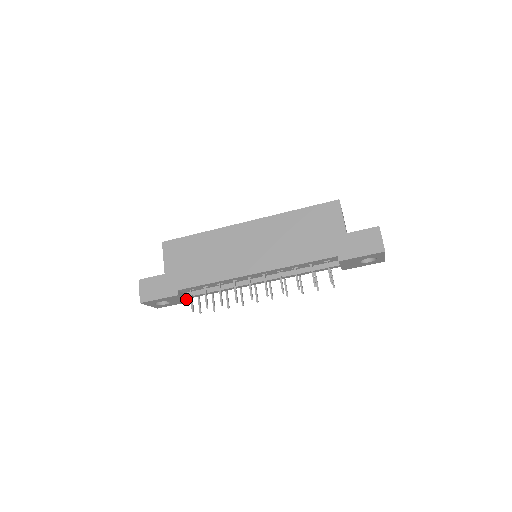
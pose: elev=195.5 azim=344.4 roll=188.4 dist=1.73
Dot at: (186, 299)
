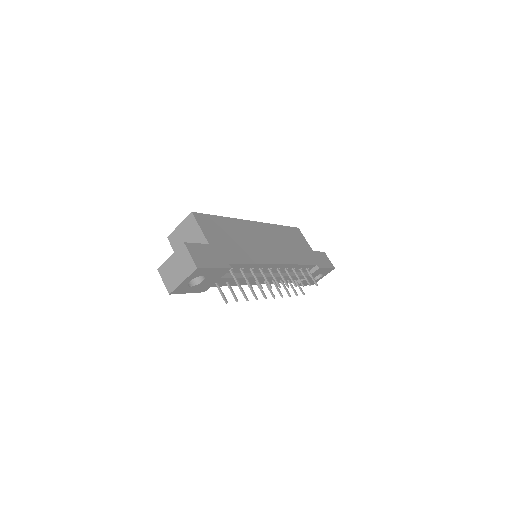
Dot at: (212, 283)
